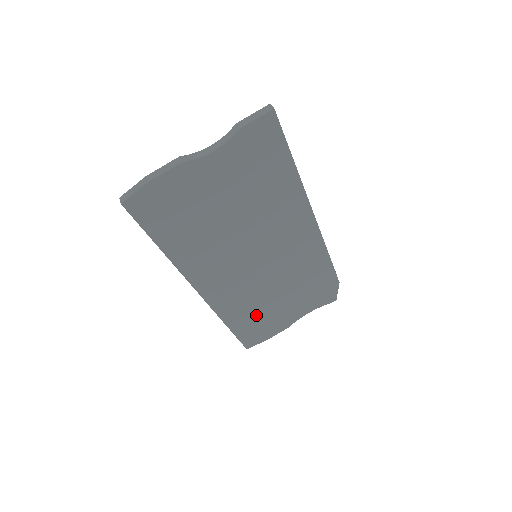
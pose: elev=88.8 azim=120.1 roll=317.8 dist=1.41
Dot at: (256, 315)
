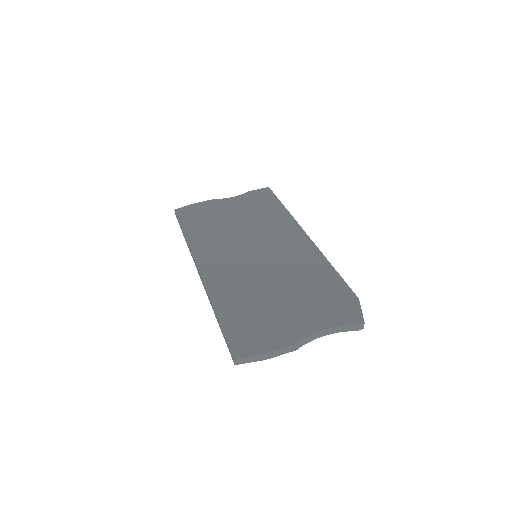
Dot at: (251, 309)
